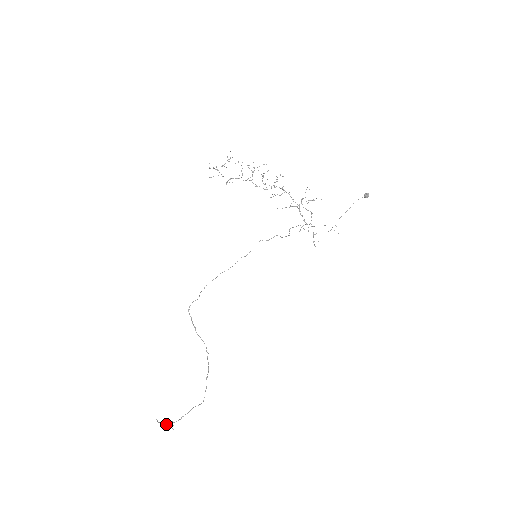
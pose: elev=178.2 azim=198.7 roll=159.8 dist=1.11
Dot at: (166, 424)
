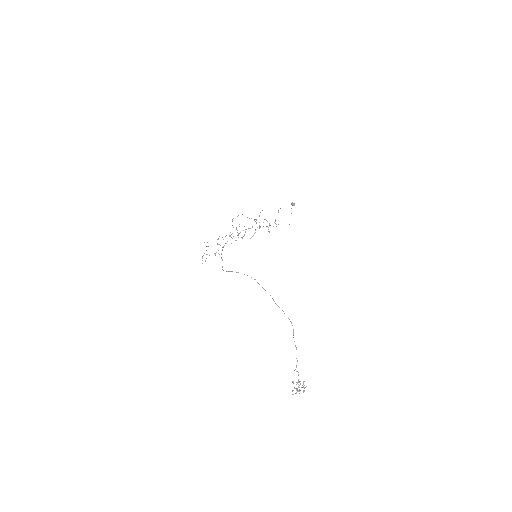
Dot at: occluded
